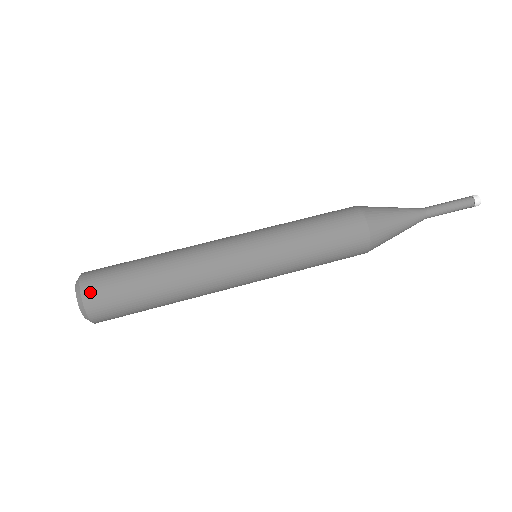
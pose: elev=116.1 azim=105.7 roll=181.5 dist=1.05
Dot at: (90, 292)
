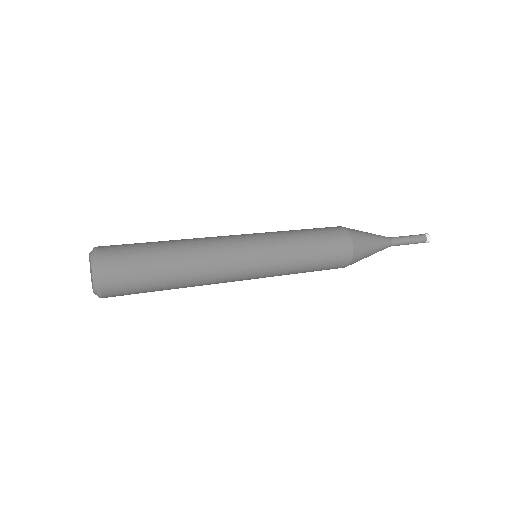
Dot at: occluded
